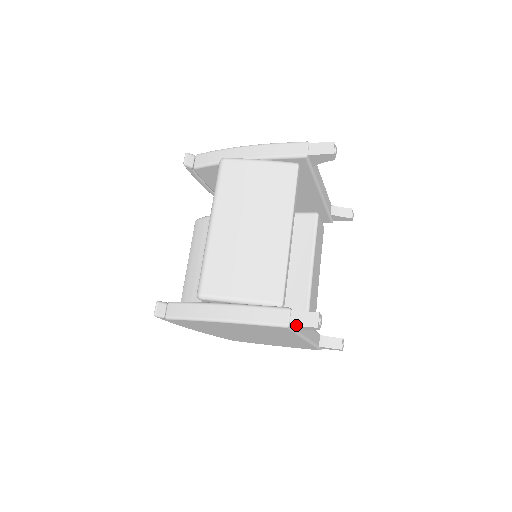
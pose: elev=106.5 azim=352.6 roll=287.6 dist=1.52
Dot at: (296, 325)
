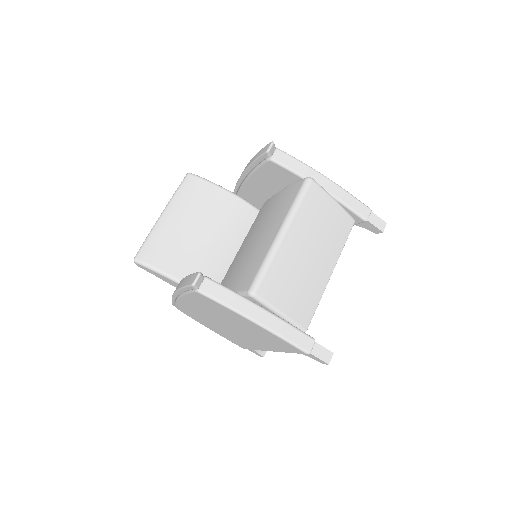
Dot at: (315, 355)
